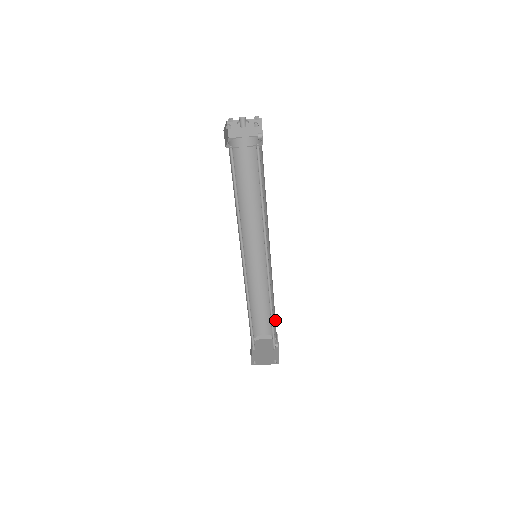
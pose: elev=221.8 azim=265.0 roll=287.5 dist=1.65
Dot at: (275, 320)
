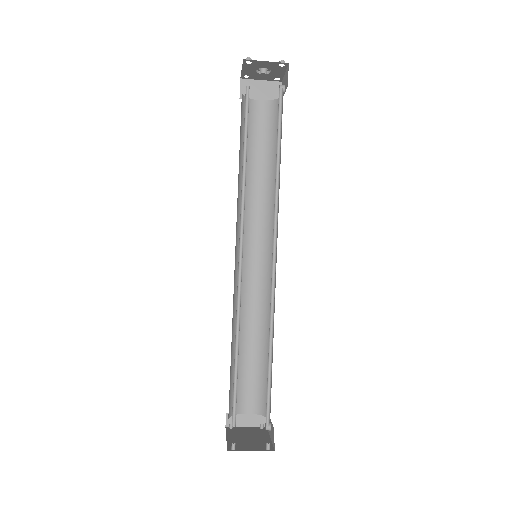
Dot at: occluded
